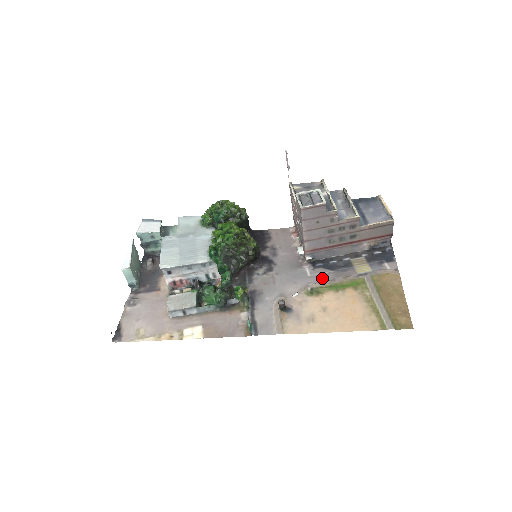
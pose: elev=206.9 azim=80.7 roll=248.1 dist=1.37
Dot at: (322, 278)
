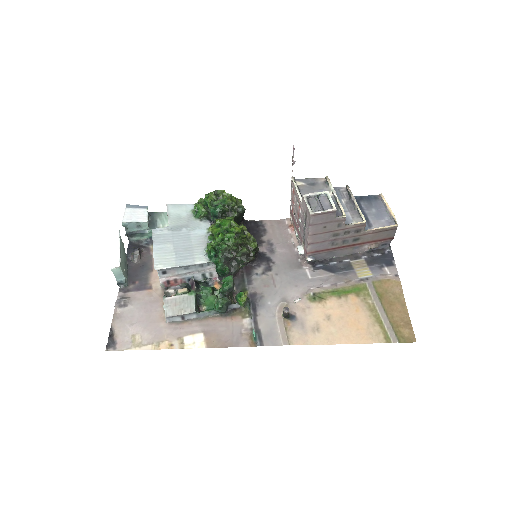
Dot at: (324, 282)
